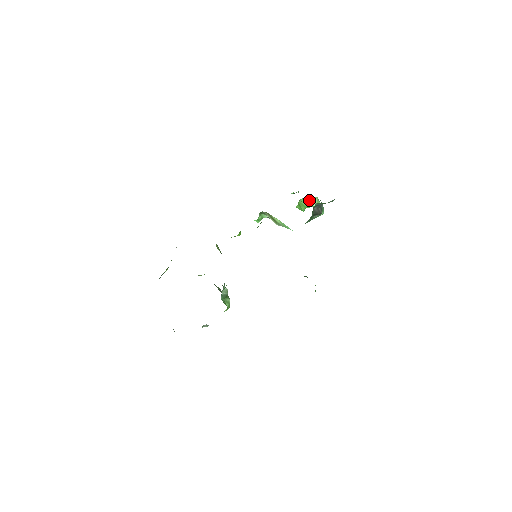
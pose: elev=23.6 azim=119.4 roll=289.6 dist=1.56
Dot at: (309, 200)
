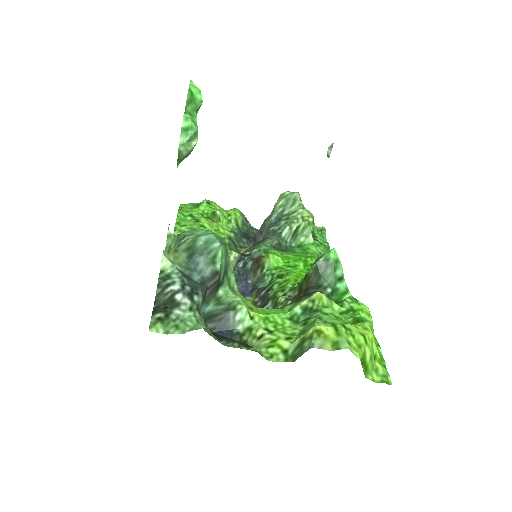
Dot at: (182, 159)
